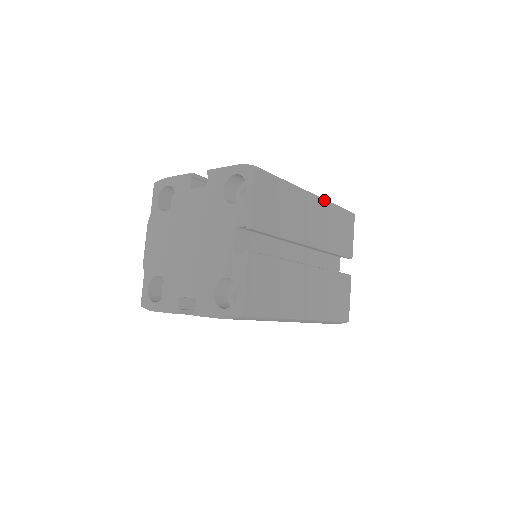
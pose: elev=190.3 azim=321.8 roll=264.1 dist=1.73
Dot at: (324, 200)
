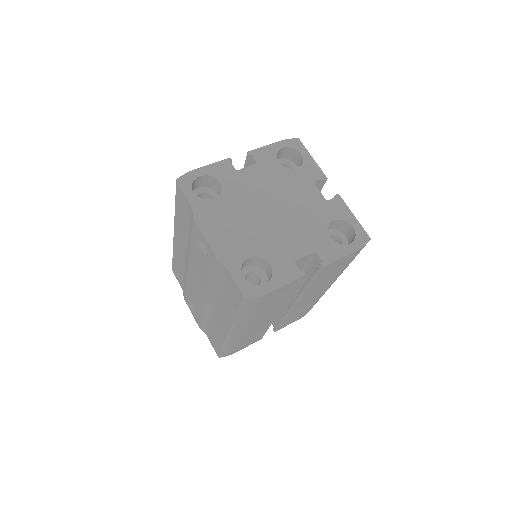
Dot at: occluded
